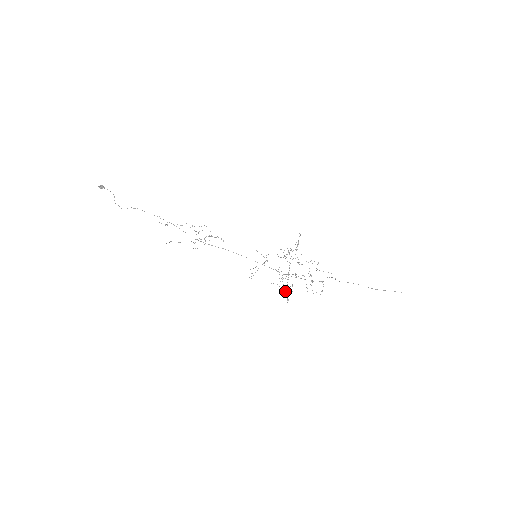
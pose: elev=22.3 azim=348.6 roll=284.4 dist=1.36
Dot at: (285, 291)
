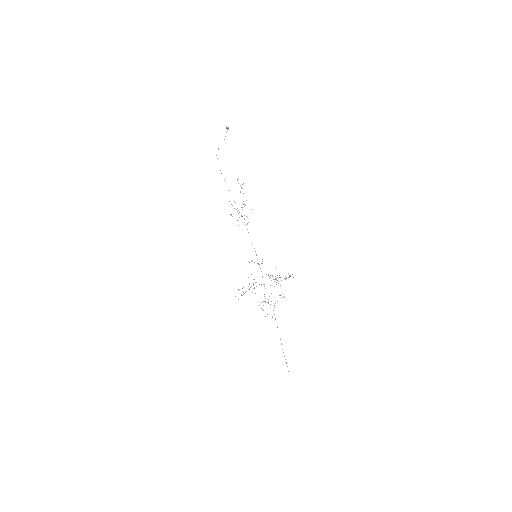
Dot at: occluded
